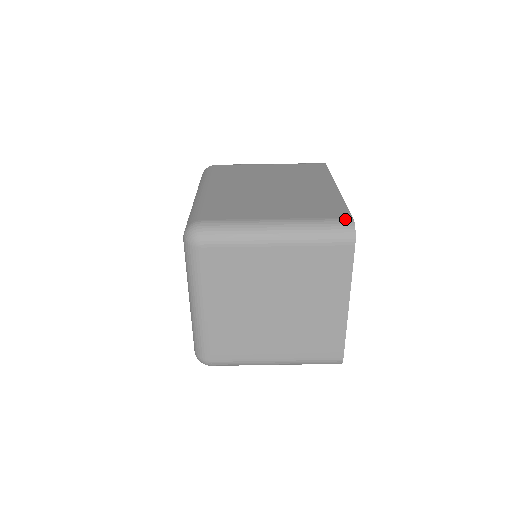
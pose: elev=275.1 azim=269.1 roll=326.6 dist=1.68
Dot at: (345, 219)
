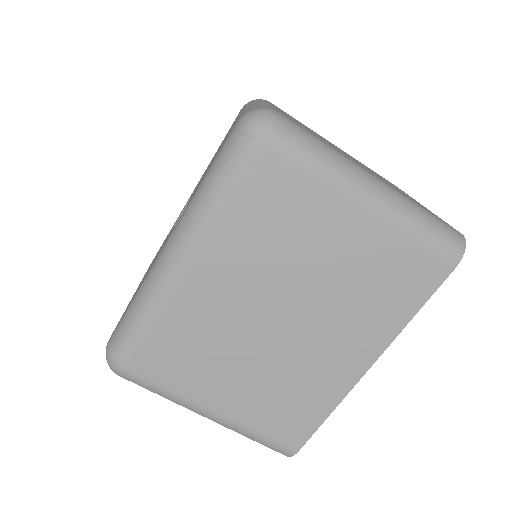
Dot at: (287, 450)
